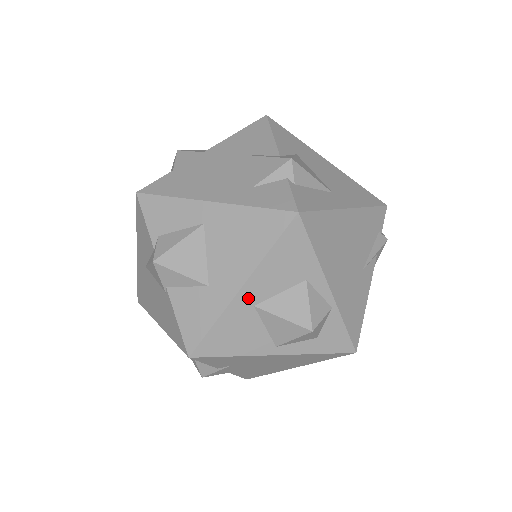
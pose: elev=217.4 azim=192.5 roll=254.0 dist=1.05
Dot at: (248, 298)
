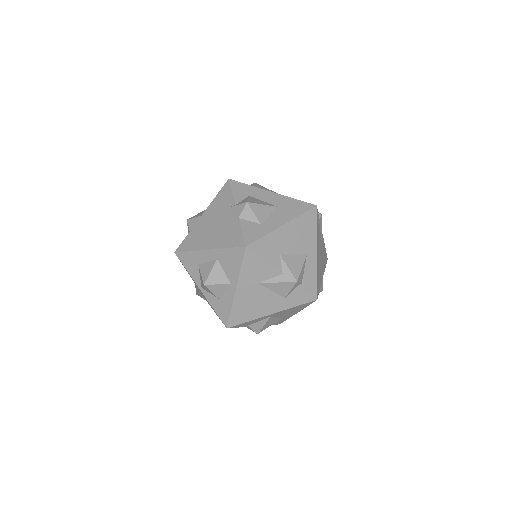
Dot at: occluded
